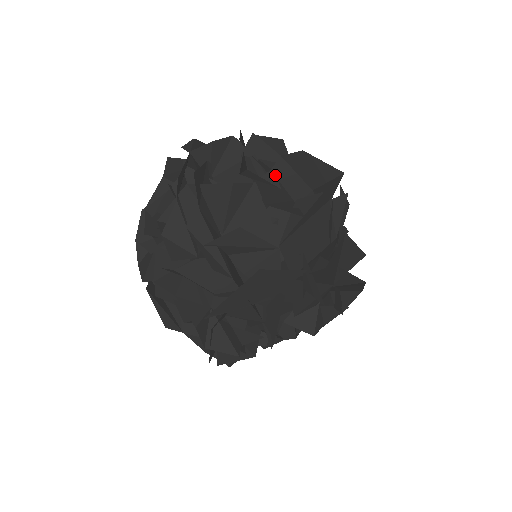
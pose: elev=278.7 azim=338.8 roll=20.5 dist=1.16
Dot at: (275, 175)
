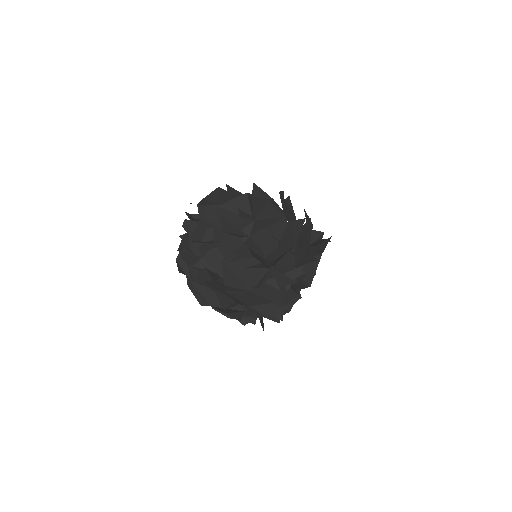
Dot at: occluded
